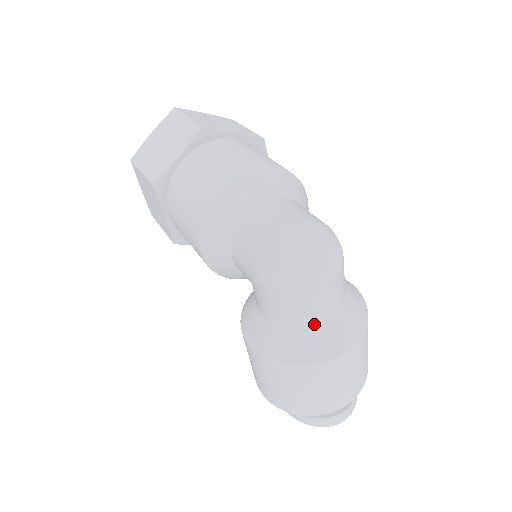
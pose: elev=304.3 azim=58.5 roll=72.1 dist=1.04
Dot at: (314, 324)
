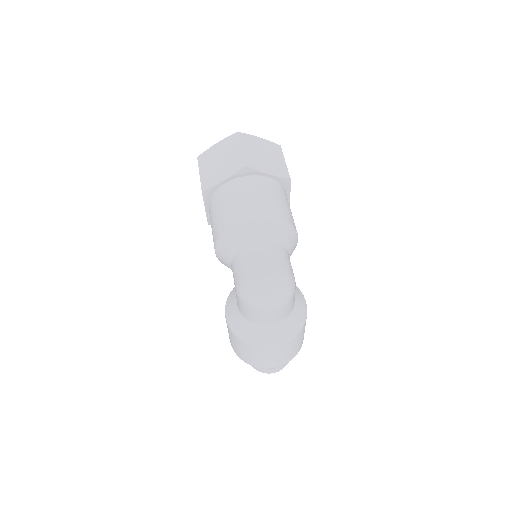
Dot at: (262, 325)
